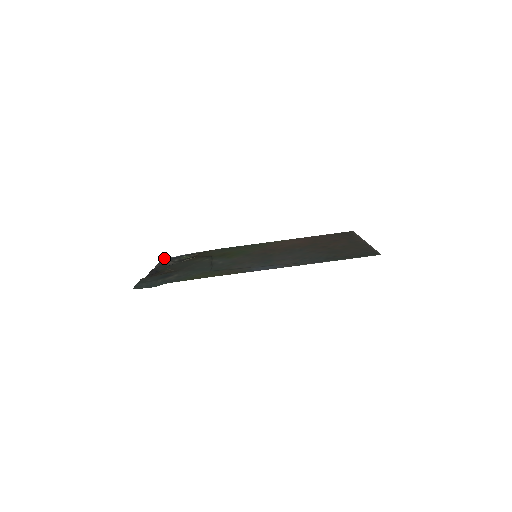
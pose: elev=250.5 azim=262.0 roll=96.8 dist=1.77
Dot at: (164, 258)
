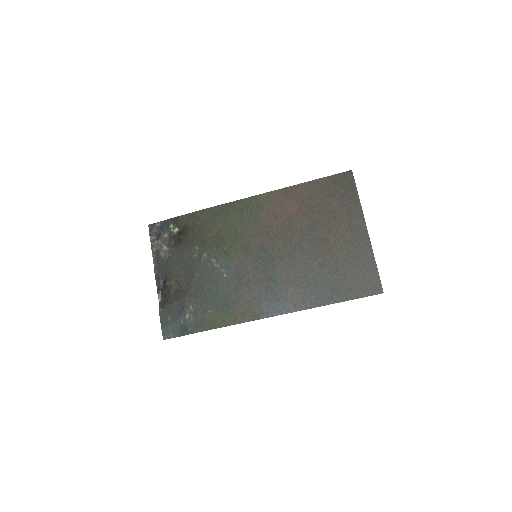
Dot at: (149, 226)
